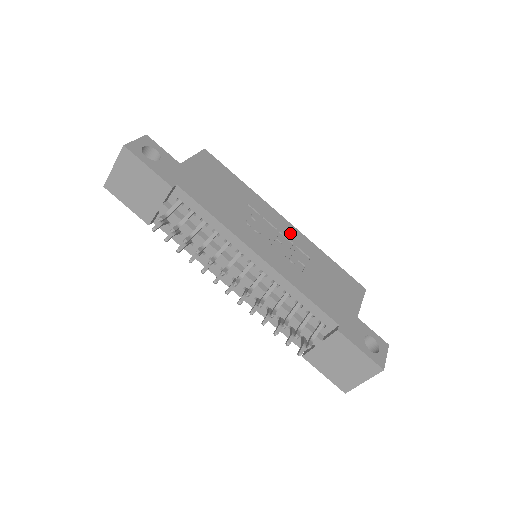
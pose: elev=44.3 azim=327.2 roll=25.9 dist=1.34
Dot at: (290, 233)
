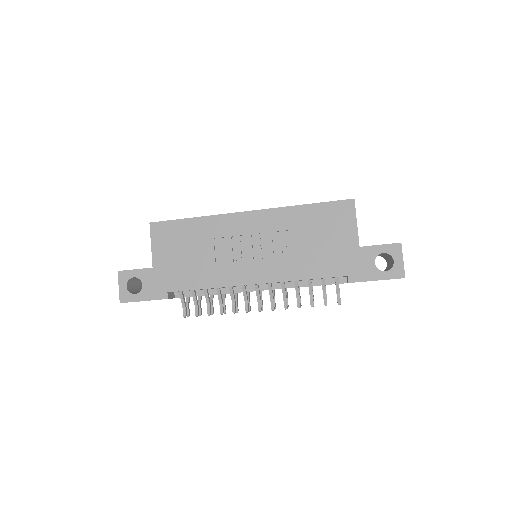
Dot at: (260, 224)
